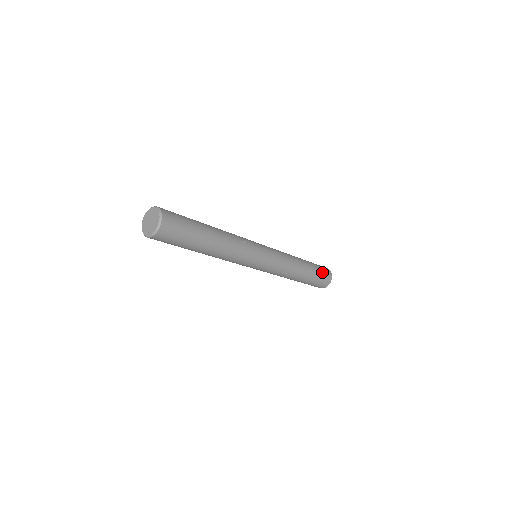
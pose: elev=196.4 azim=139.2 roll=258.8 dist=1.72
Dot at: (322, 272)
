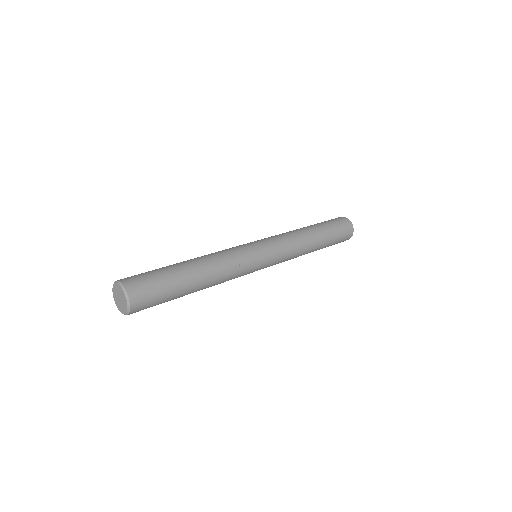
Dot at: (340, 234)
